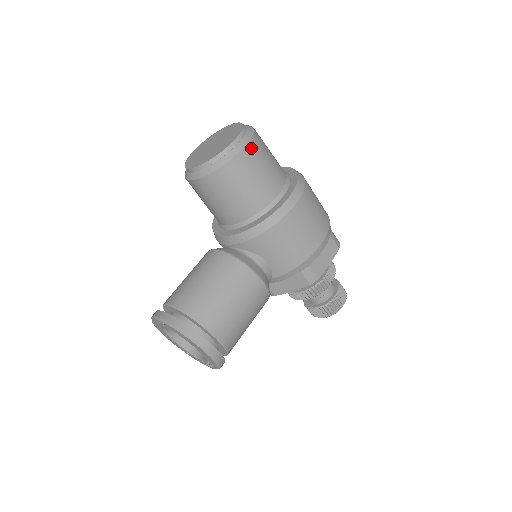
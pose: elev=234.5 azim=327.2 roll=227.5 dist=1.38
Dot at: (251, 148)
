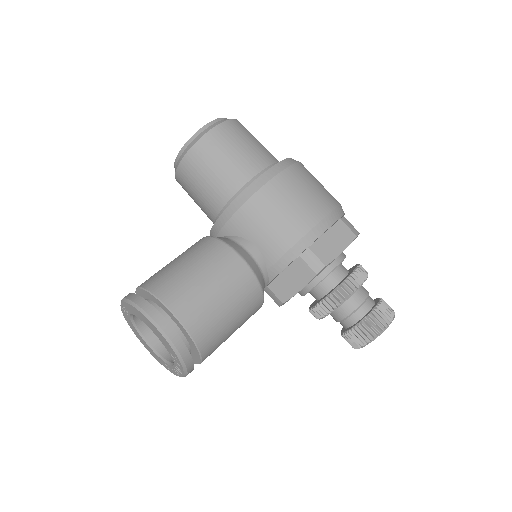
Dot at: (226, 127)
